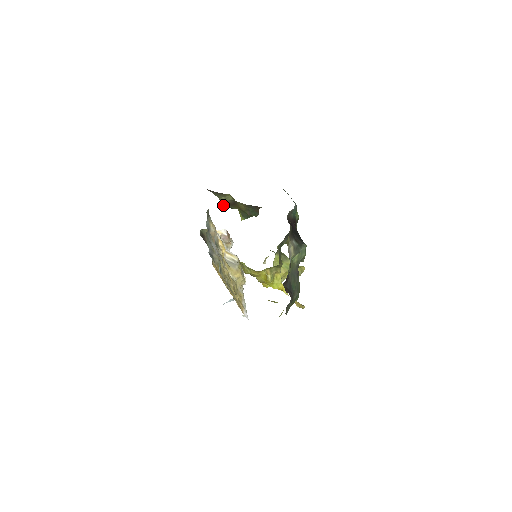
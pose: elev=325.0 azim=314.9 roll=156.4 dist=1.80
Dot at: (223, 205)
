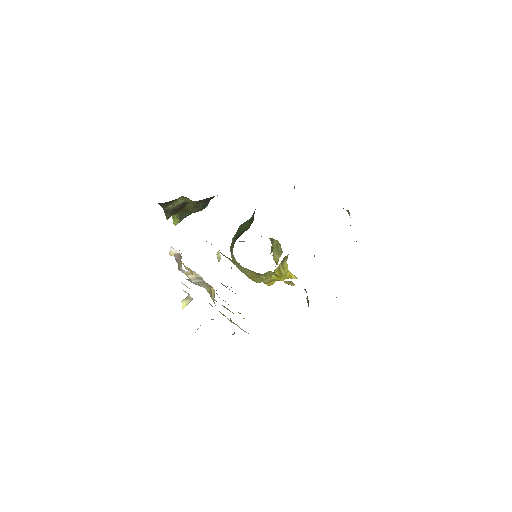
Dot at: (166, 216)
